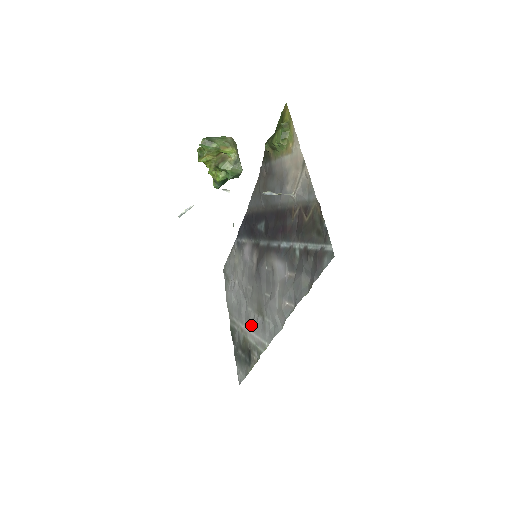
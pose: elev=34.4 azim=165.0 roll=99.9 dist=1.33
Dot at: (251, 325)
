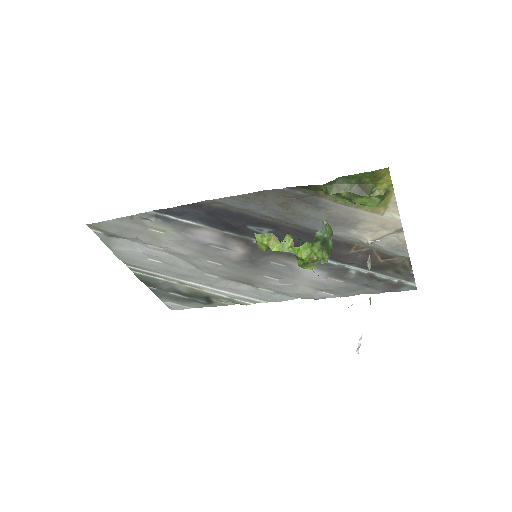
Dot at: (218, 287)
